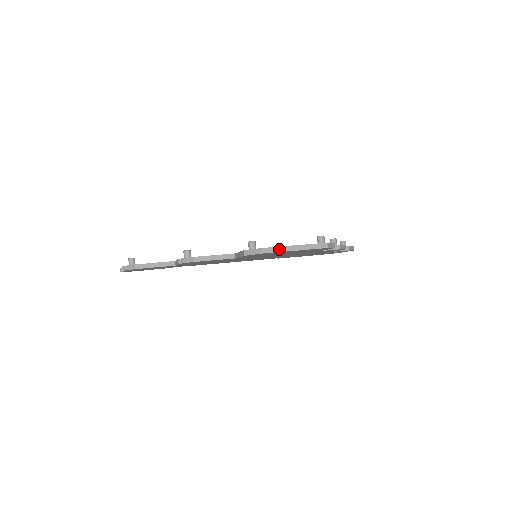
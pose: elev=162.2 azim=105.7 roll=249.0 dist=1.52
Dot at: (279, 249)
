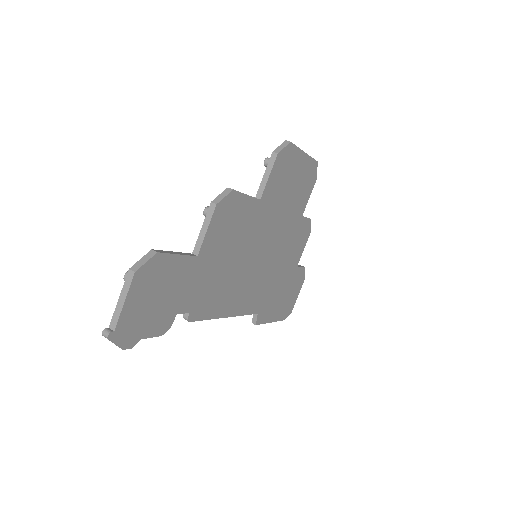
Dot at: (295, 147)
